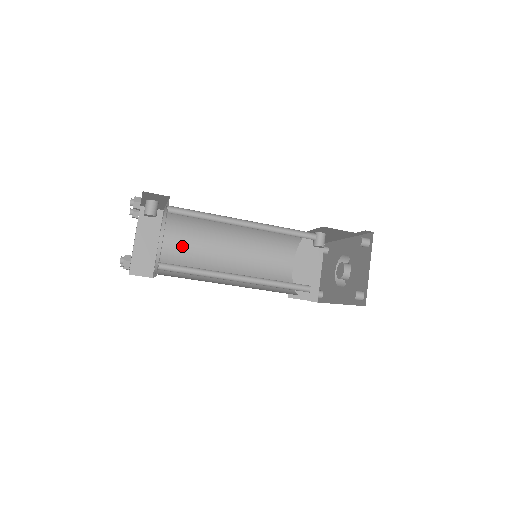
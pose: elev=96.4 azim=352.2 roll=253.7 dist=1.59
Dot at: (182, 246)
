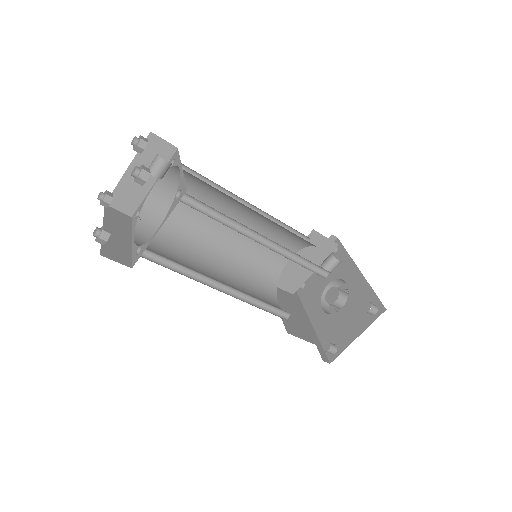
Dot at: occluded
